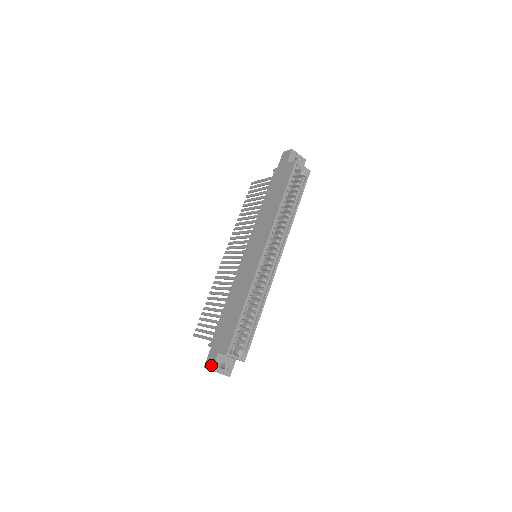
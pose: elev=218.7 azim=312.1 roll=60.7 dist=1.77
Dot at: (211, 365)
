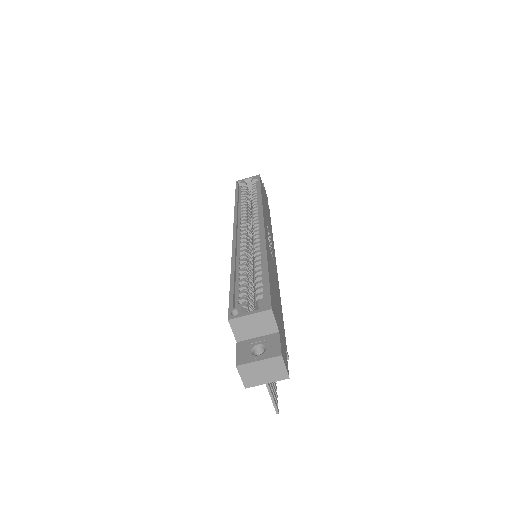
Dot at: occluded
